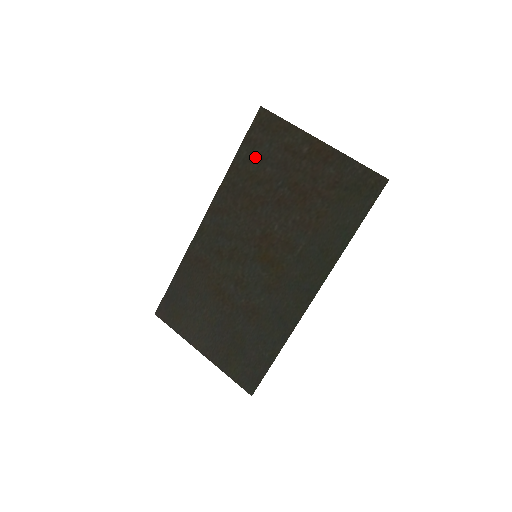
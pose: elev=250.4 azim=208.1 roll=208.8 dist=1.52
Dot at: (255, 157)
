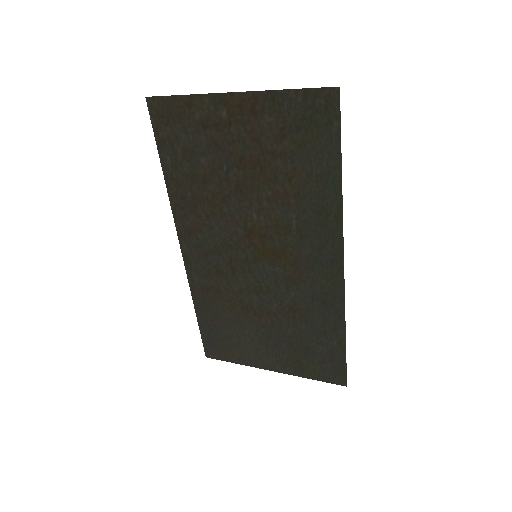
Dot at: (181, 156)
